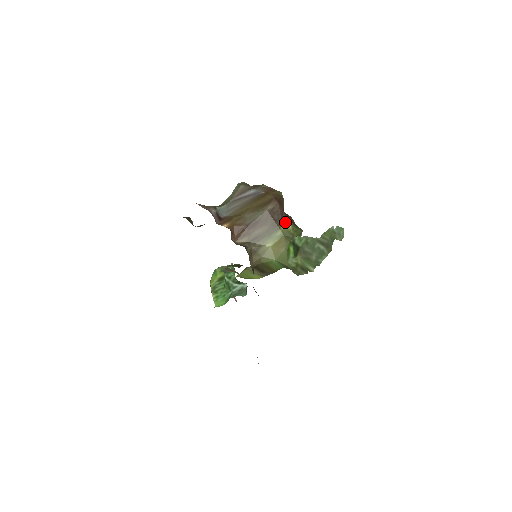
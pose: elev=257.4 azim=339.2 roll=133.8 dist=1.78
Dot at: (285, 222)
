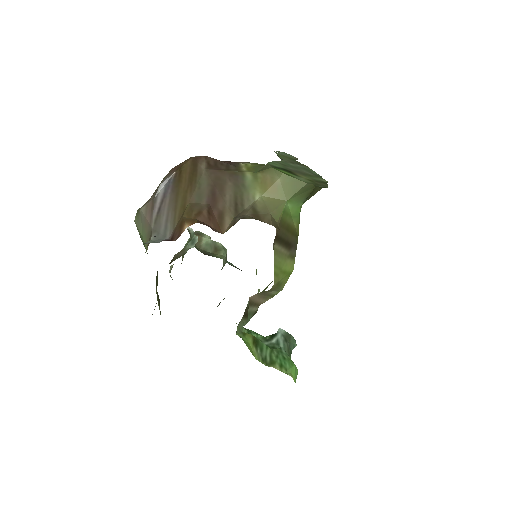
Dot at: (237, 165)
